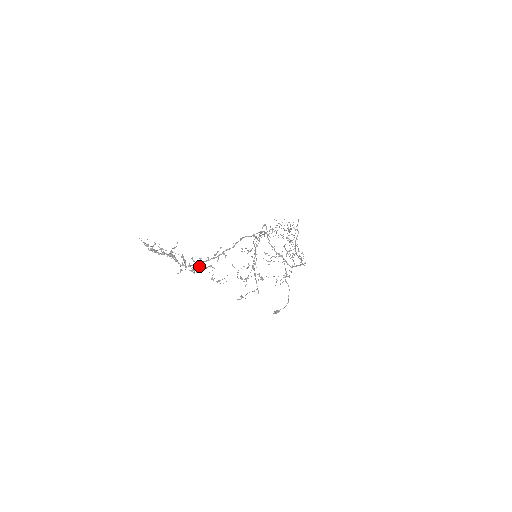
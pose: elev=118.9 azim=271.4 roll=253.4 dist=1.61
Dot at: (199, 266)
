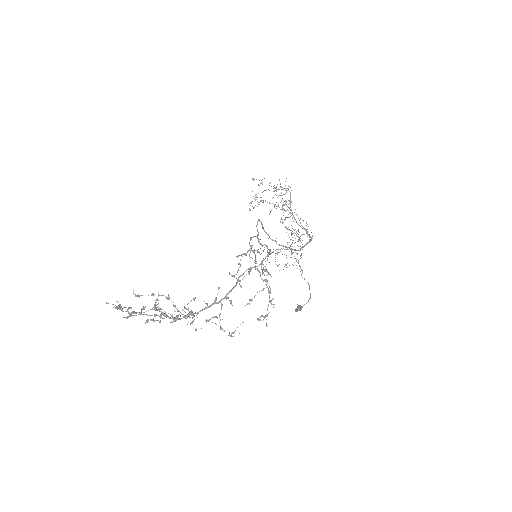
Dot at: occluded
